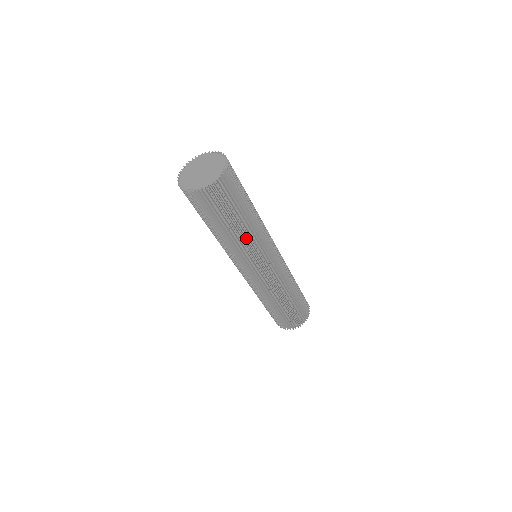
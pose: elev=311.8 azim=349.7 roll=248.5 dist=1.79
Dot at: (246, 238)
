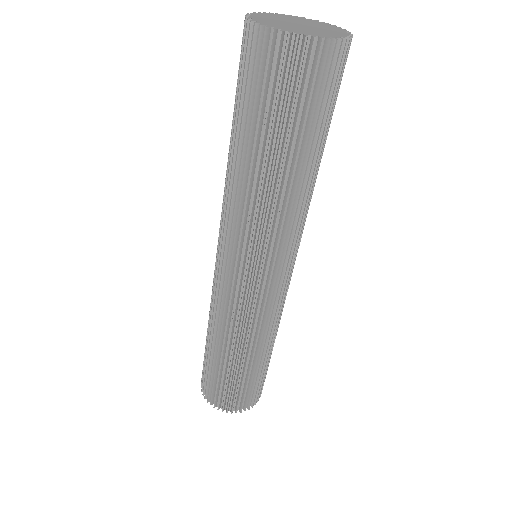
Dot at: occluded
